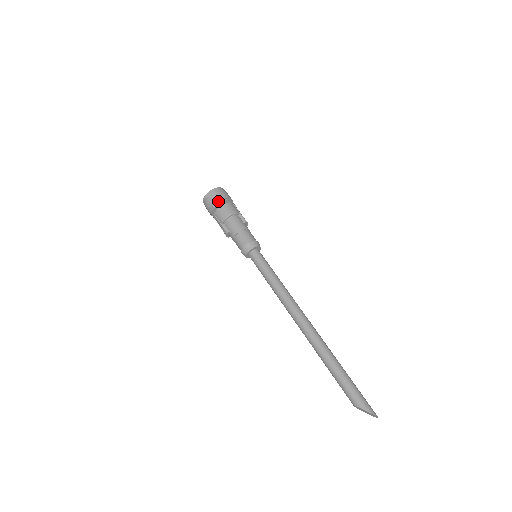
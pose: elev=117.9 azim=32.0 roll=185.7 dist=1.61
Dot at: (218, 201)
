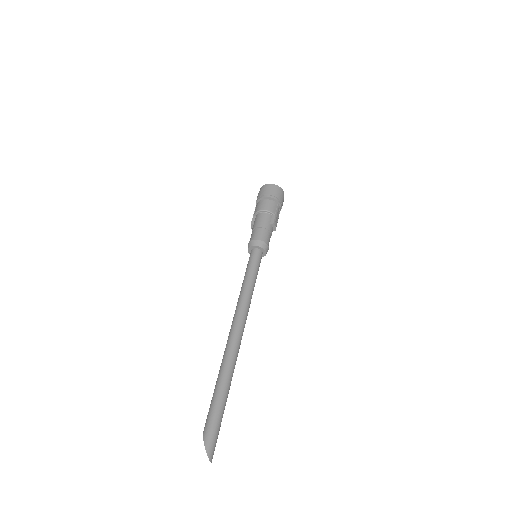
Dot at: (264, 194)
